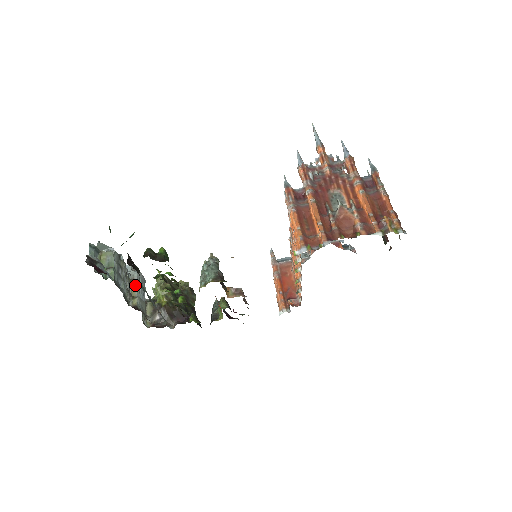
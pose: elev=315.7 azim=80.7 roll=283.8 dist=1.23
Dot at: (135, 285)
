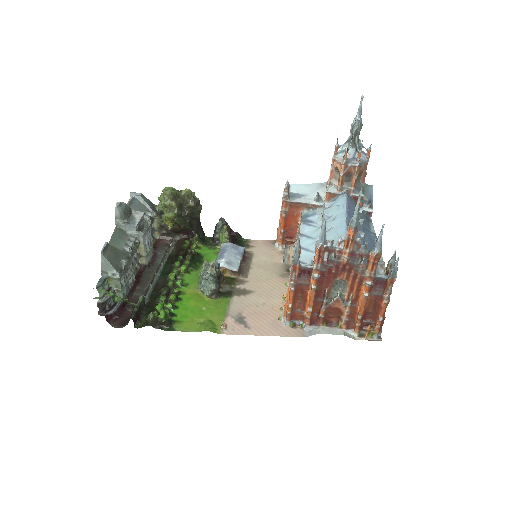
Dot at: (141, 246)
